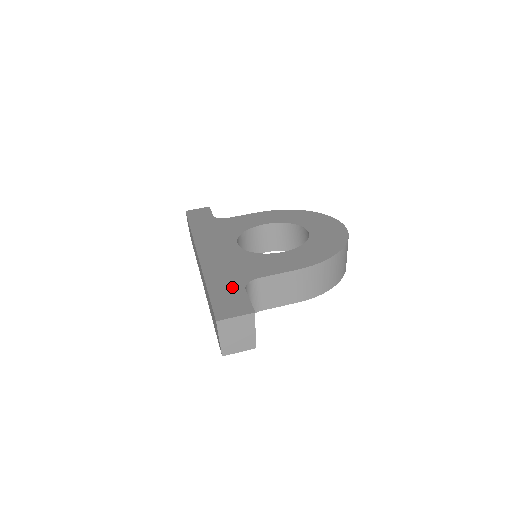
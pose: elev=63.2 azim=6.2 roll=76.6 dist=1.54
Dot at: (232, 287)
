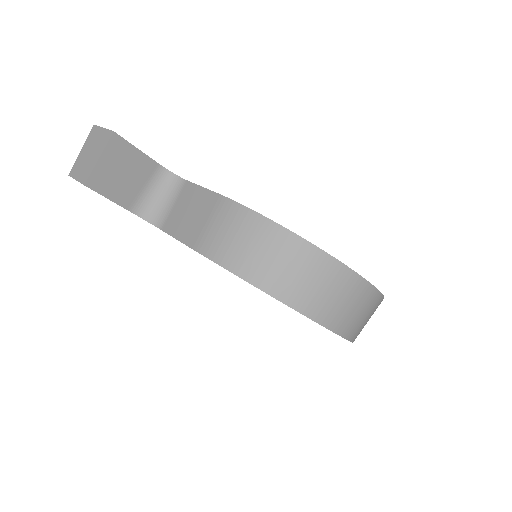
Dot at: occluded
